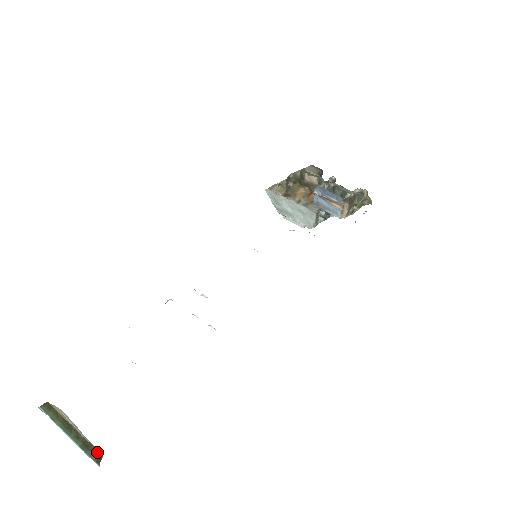
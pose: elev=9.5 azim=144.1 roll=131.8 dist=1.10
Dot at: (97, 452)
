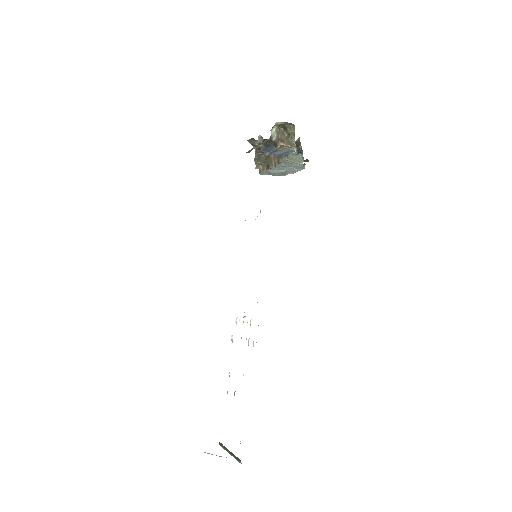
Dot at: (239, 459)
